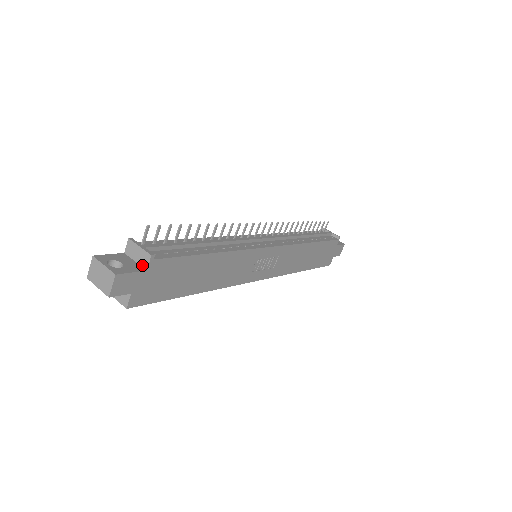
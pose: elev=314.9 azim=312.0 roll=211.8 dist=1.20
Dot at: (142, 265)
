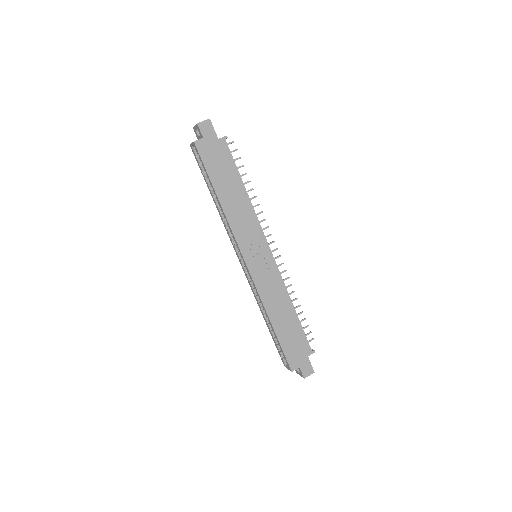
Dot at: (218, 139)
